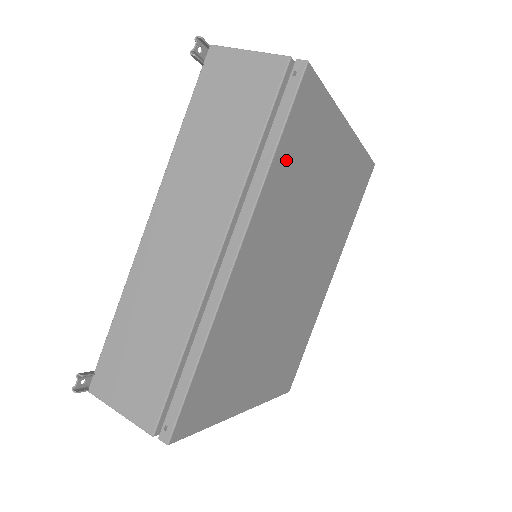
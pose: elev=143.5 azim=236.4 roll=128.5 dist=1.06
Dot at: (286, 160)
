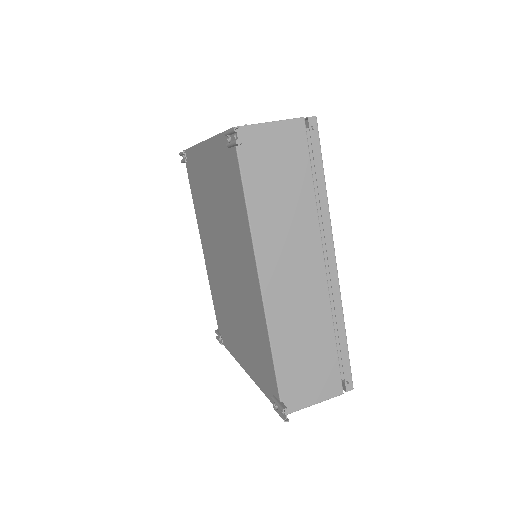
Dot at: occluded
